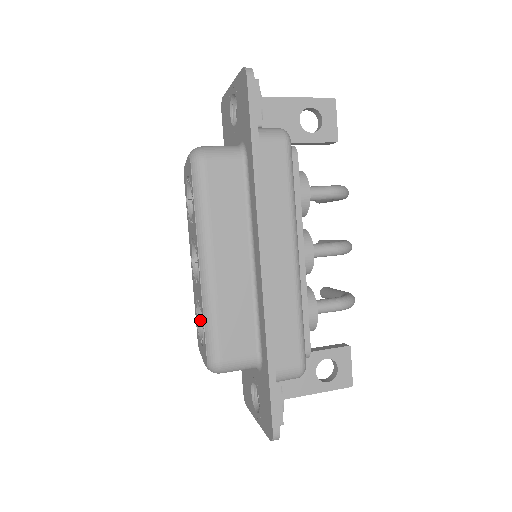
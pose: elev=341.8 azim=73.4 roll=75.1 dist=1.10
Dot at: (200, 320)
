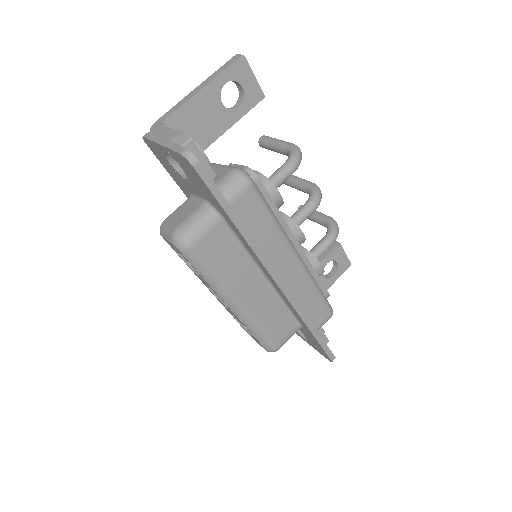
Dot at: occluded
